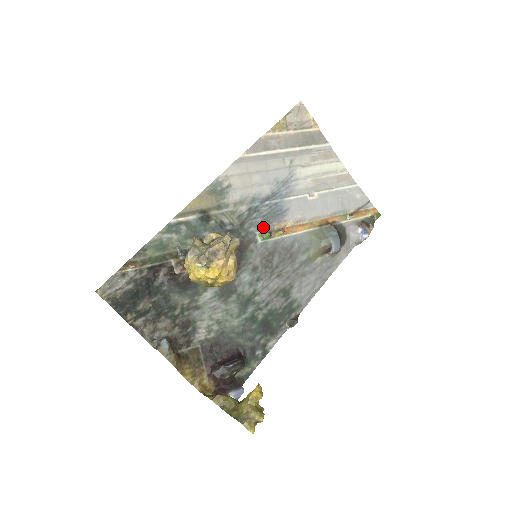
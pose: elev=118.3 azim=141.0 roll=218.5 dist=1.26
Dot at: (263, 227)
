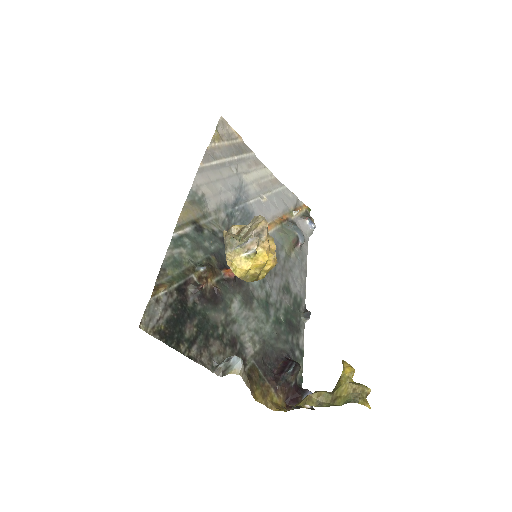
Dot at: occluded
